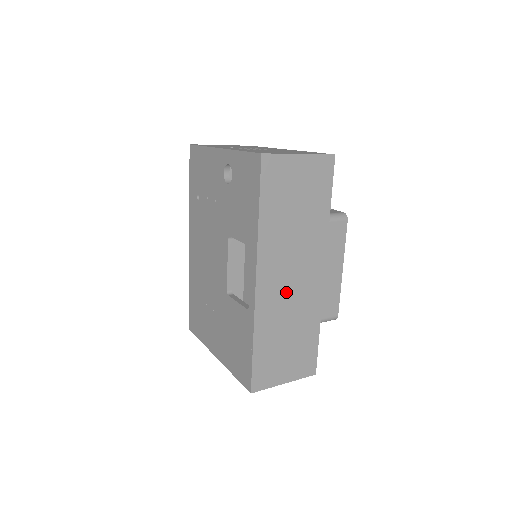
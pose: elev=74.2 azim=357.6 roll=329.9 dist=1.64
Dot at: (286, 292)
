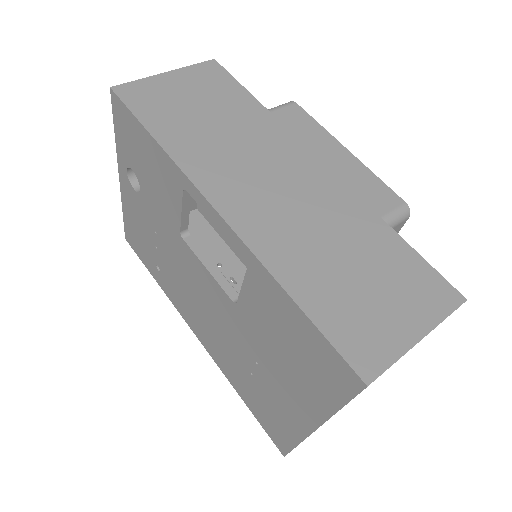
Dot at: (281, 205)
